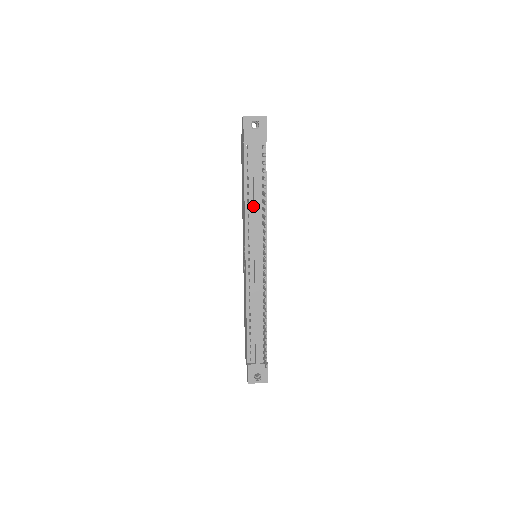
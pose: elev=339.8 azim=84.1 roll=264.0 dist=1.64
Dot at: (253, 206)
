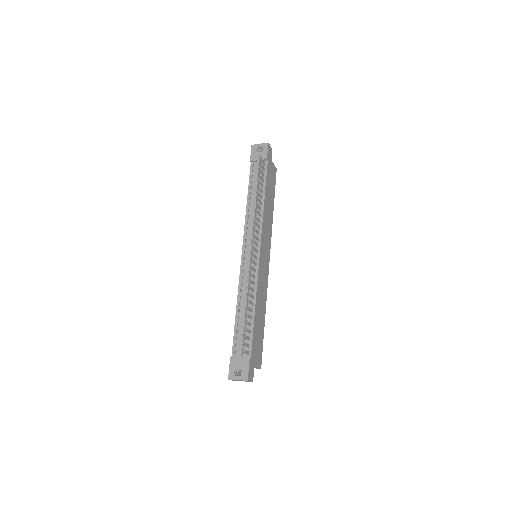
Dot at: (253, 208)
